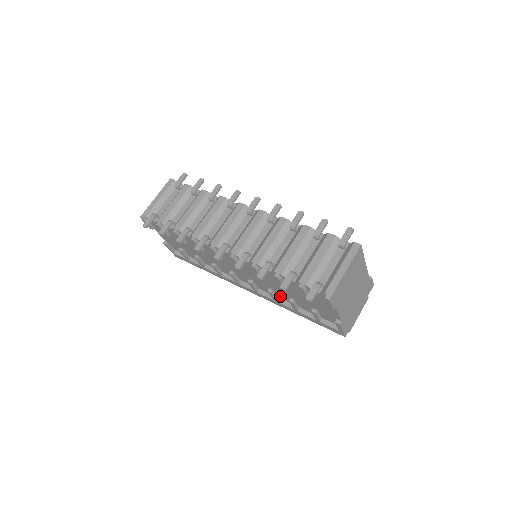
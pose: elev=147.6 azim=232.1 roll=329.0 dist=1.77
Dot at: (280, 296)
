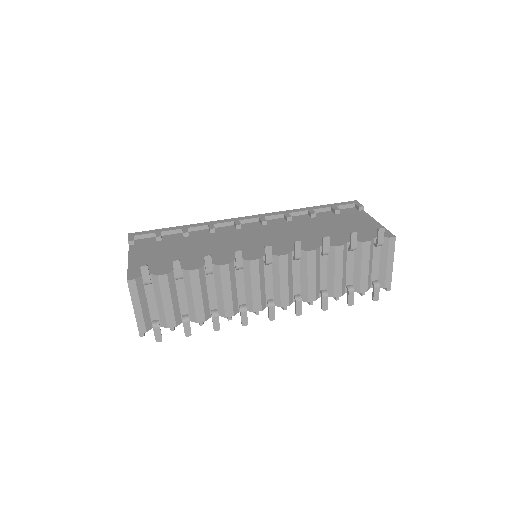
Dot at: occluded
